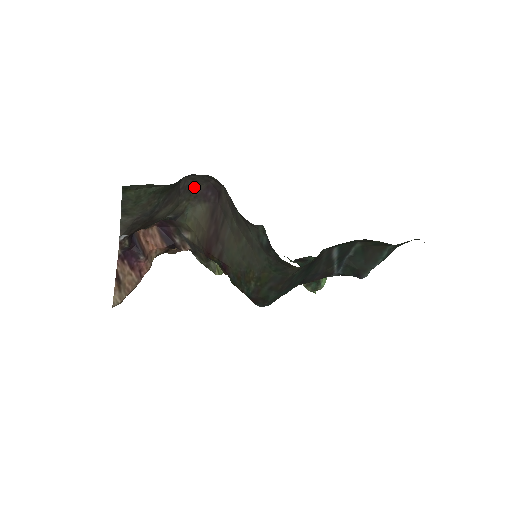
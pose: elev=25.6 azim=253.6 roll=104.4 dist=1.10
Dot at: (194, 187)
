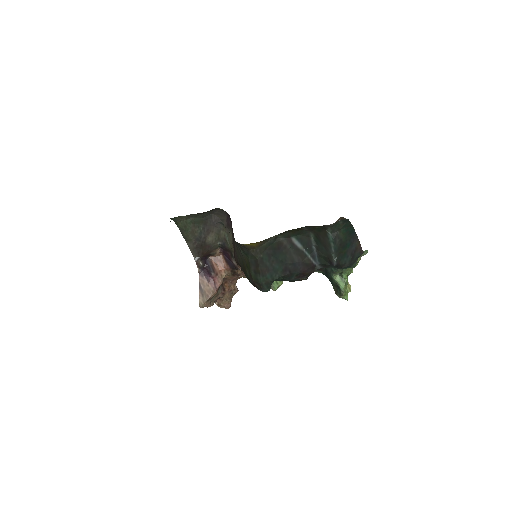
Dot at: (222, 220)
